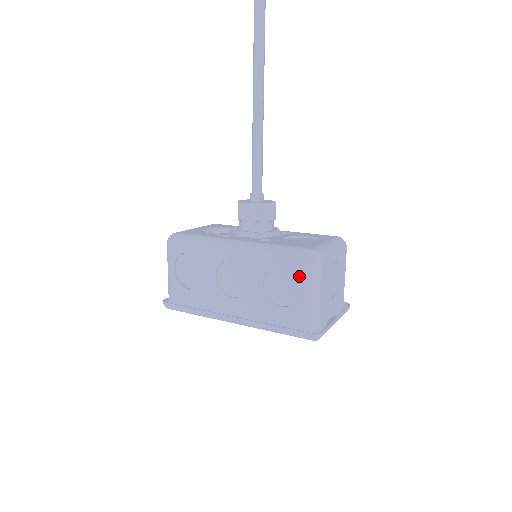
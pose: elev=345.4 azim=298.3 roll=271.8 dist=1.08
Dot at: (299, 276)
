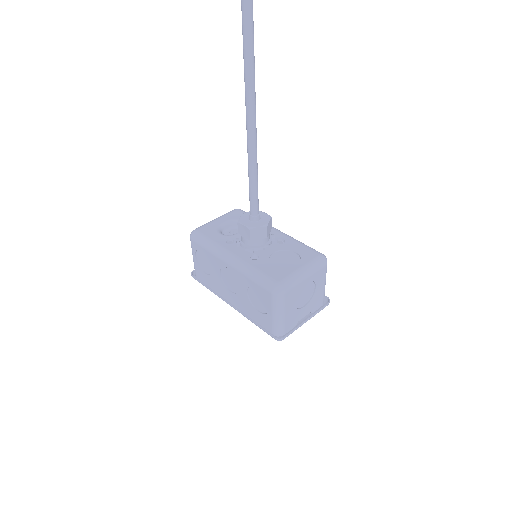
Dot at: (267, 299)
